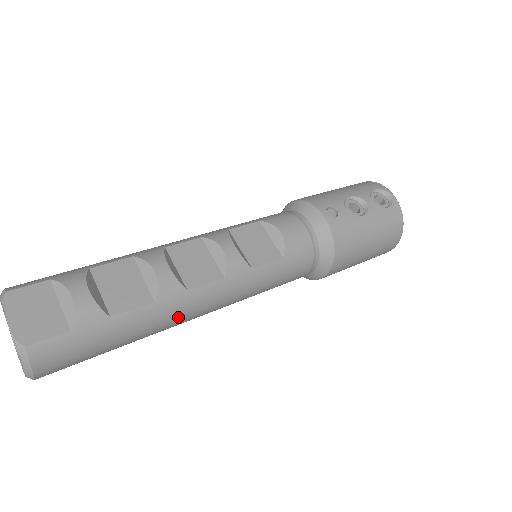
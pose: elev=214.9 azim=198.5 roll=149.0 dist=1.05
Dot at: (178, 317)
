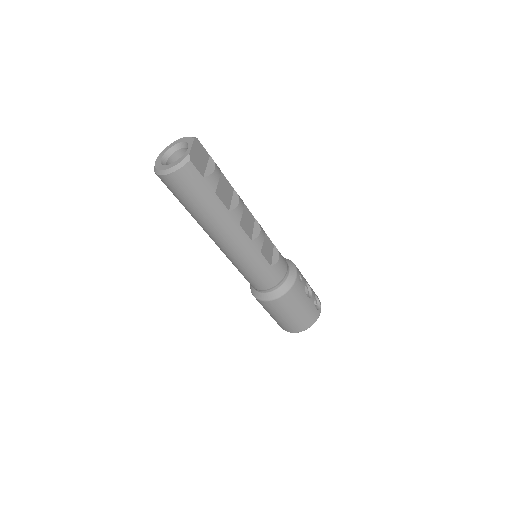
Dot at: (223, 229)
